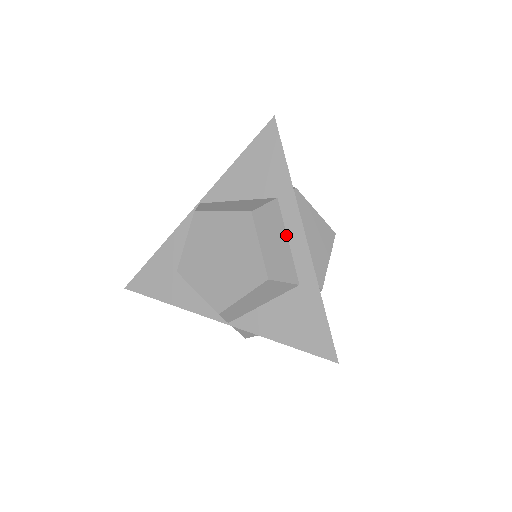
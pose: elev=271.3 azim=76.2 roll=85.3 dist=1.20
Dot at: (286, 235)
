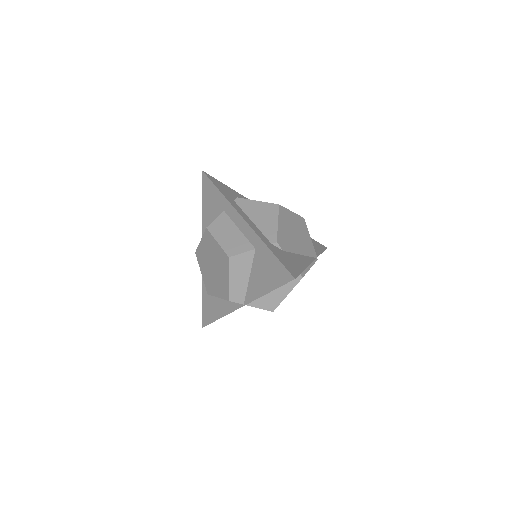
Dot at: (236, 227)
